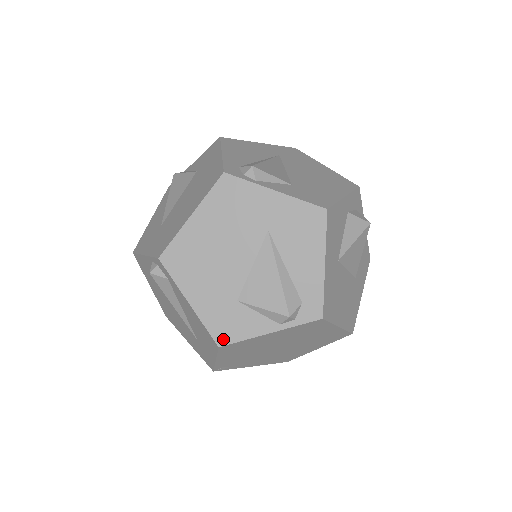
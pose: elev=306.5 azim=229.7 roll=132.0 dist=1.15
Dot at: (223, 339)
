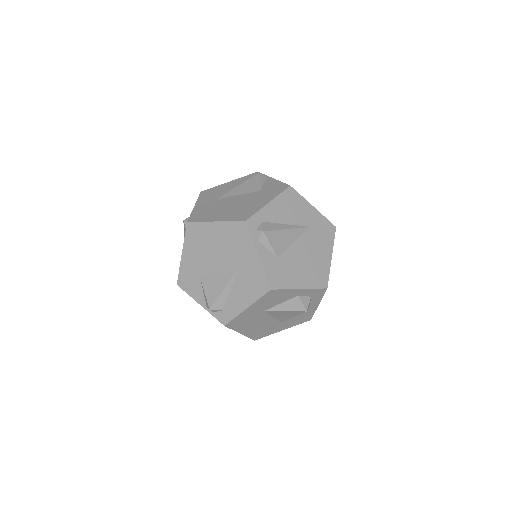
Dot at: (181, 284)
